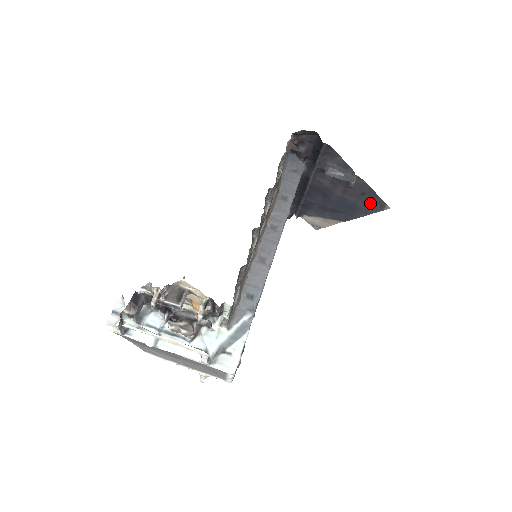
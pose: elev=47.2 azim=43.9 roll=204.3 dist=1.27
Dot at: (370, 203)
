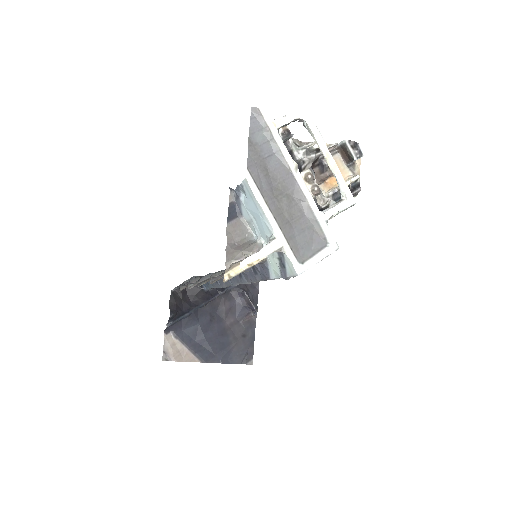
Dot at: (242, 350)
